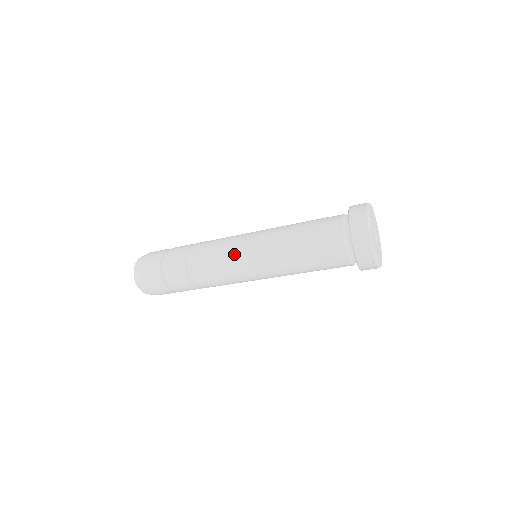
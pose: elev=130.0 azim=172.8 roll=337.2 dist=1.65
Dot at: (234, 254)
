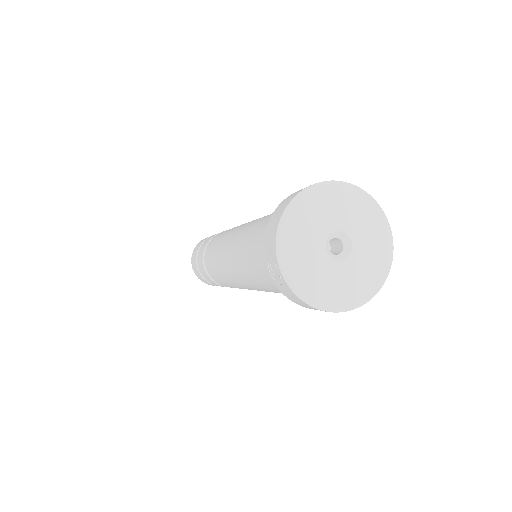
Dot at: (225, 236)
